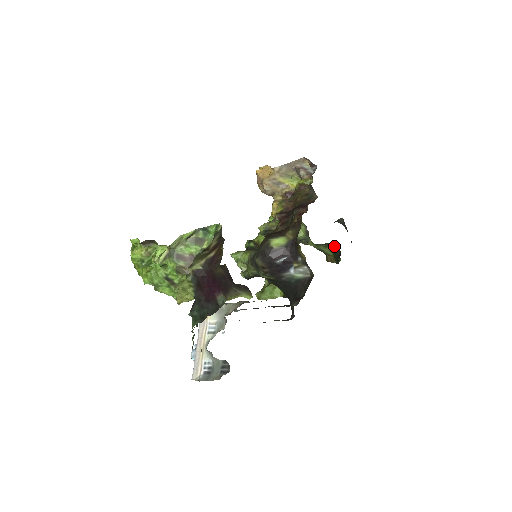
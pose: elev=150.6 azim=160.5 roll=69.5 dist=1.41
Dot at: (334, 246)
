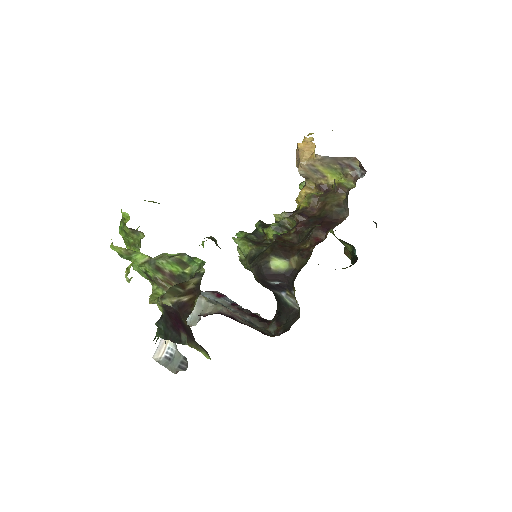
Dot at: (354, 250)
